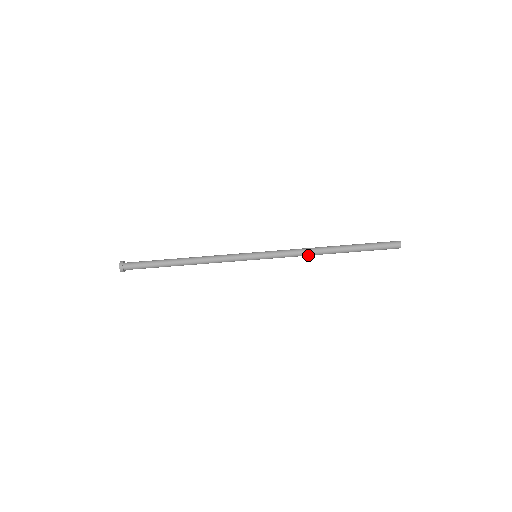
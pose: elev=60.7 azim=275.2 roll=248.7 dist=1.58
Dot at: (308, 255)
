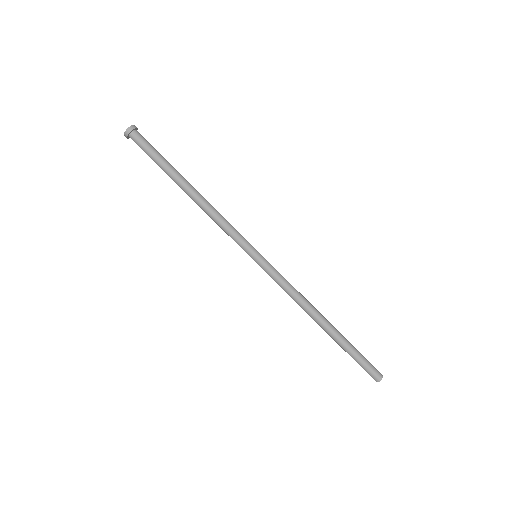
Dot at: (299, 304)
